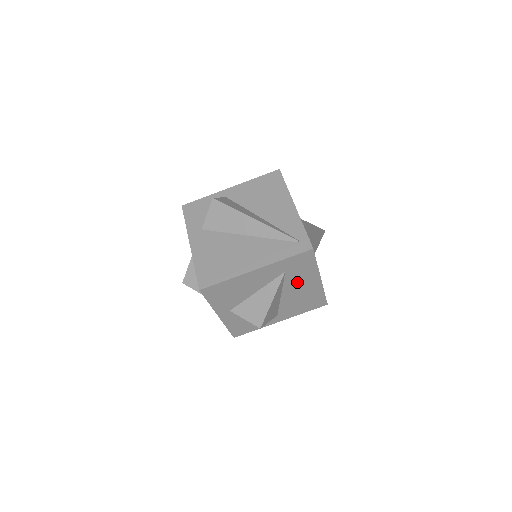
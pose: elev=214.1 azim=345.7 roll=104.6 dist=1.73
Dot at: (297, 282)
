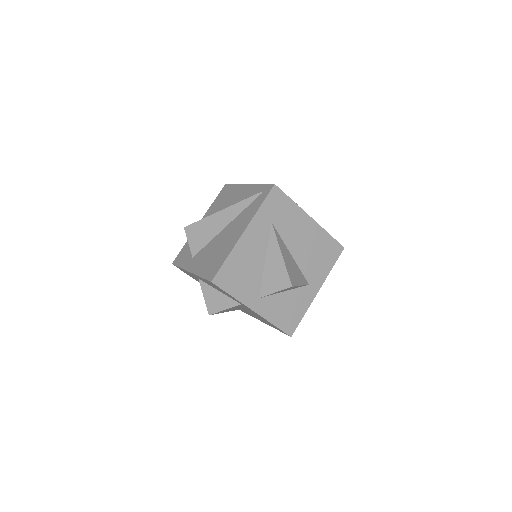
Dot at: (293, 231)
